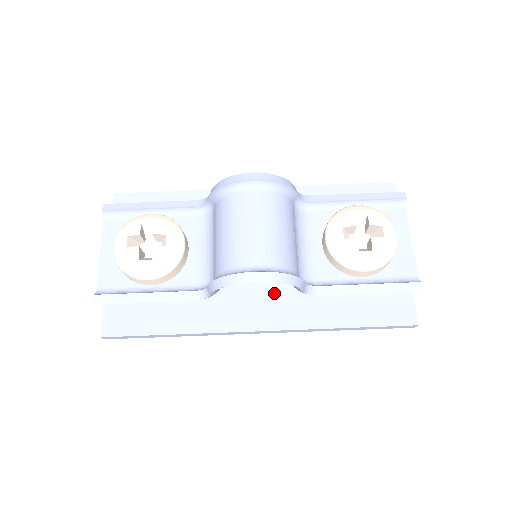
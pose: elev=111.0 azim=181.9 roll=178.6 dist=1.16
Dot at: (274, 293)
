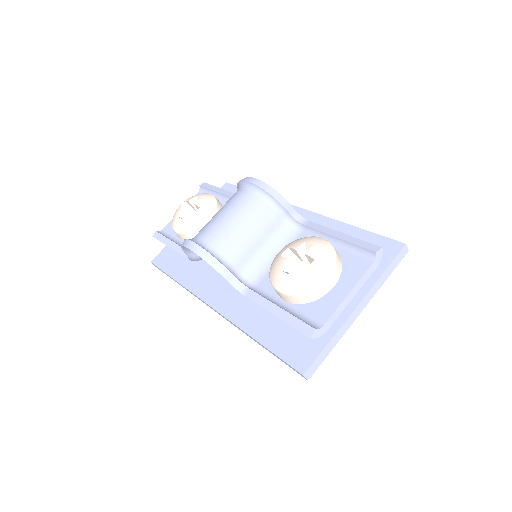
Dot at: occluded
